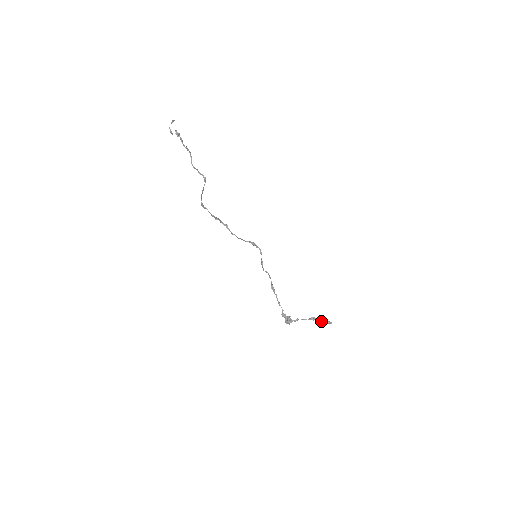
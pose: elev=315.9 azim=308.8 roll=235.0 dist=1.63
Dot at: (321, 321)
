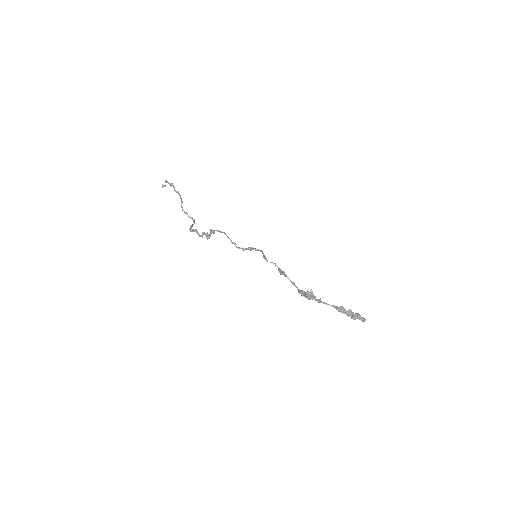
Dot at: (351, 311)
